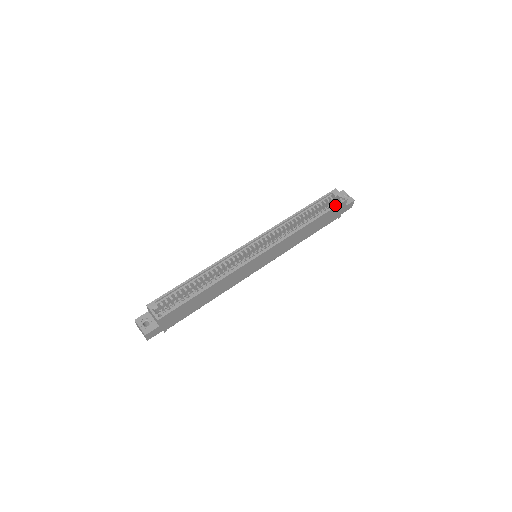
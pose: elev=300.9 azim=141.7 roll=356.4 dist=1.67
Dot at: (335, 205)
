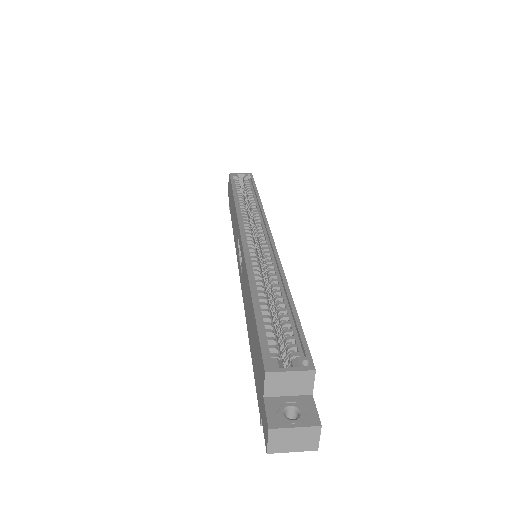
Dot at: (252, 180)
